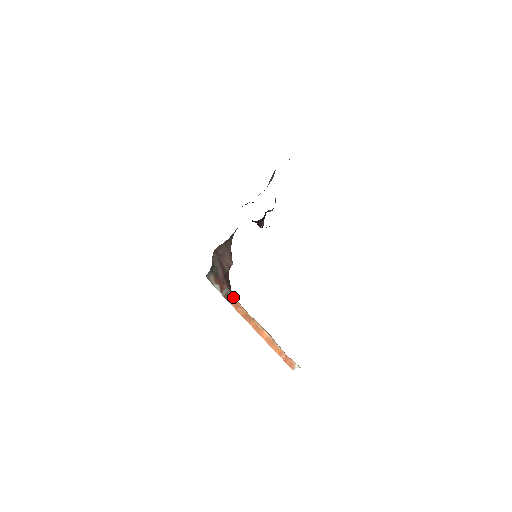
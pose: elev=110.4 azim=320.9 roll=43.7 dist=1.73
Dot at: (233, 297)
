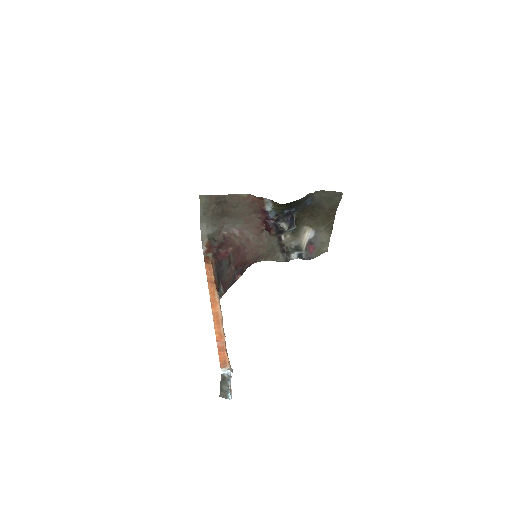
Dot at: (211, 262)
